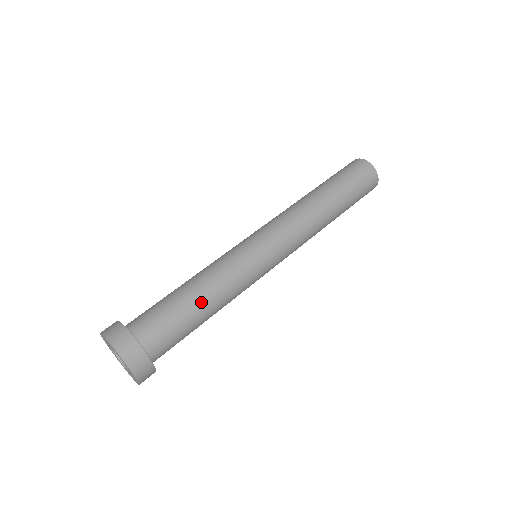
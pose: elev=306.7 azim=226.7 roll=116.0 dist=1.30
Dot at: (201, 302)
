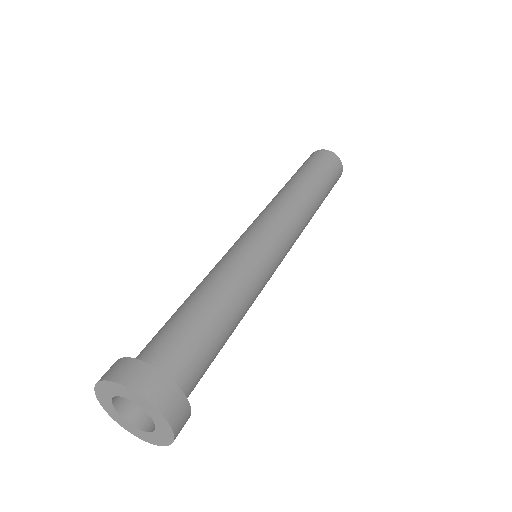
Dot at: (196, 297)
